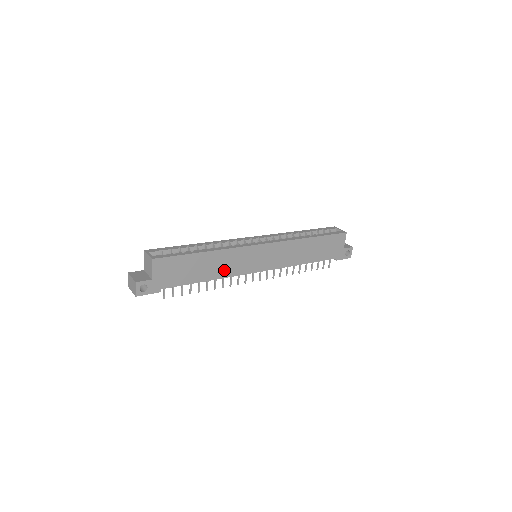
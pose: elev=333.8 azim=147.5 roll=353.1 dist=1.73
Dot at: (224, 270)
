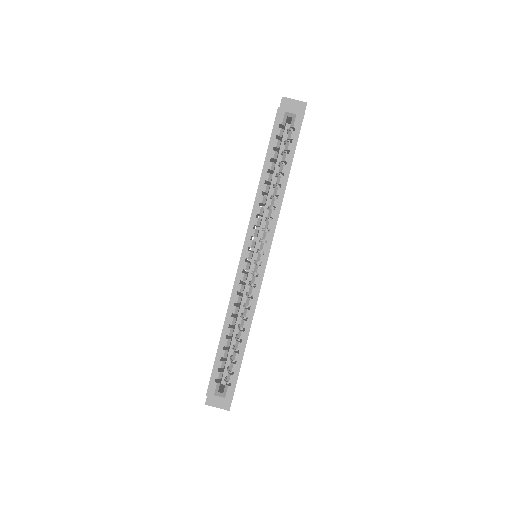
Dot at: occluded
